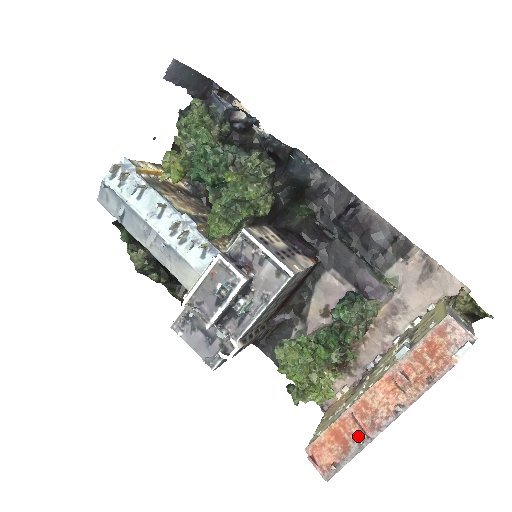
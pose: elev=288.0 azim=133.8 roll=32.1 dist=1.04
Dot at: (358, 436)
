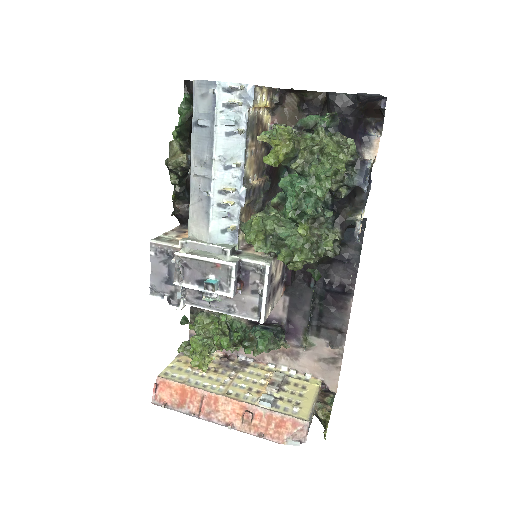
Dot at: (194, 409)
